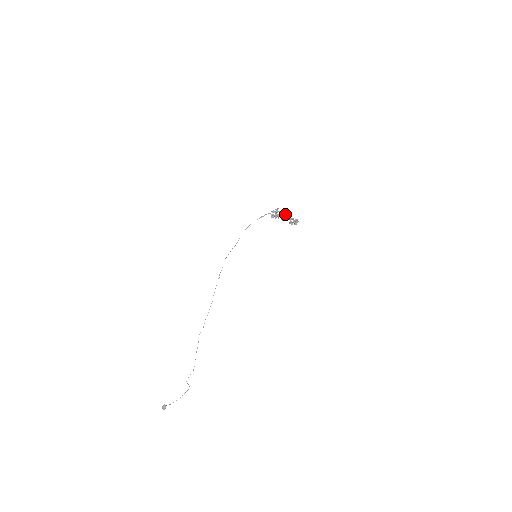
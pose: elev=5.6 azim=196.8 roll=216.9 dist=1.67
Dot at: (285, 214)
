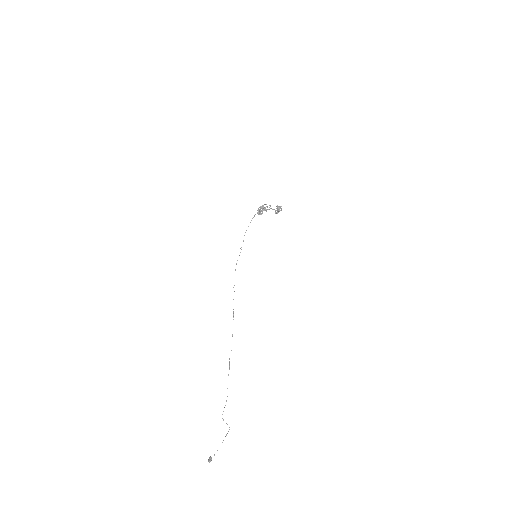
Dot at: (271, 208)
